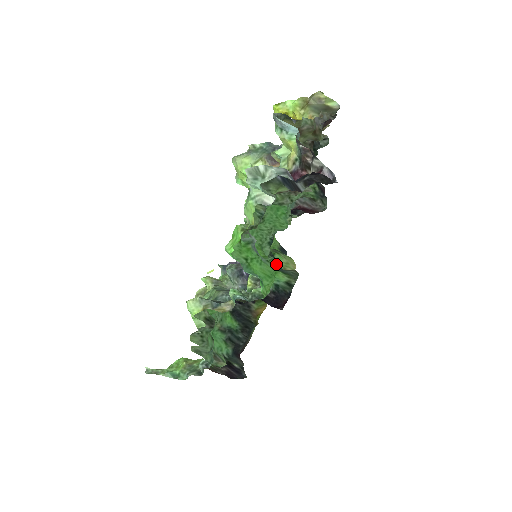
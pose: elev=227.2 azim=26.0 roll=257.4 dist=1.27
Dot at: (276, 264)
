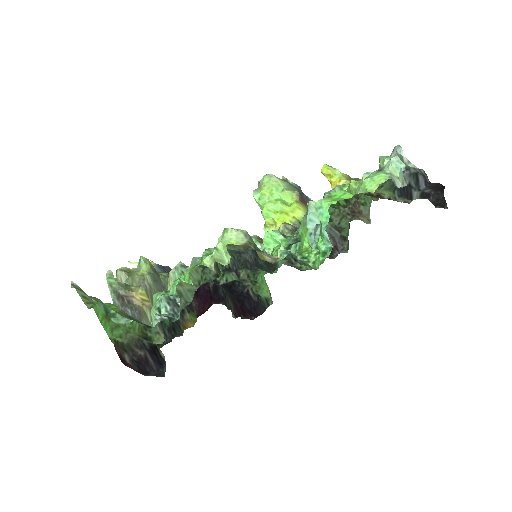
Dot at: occluded
